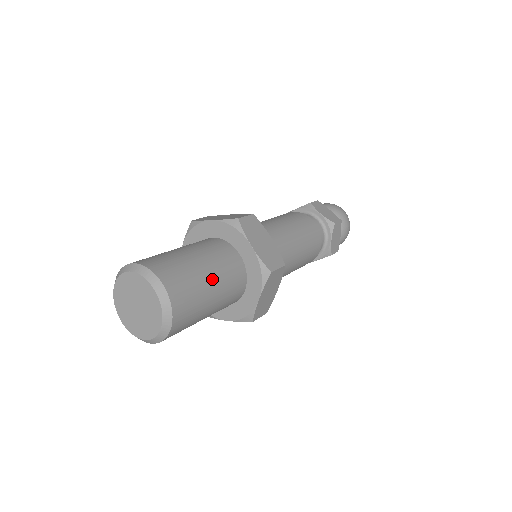
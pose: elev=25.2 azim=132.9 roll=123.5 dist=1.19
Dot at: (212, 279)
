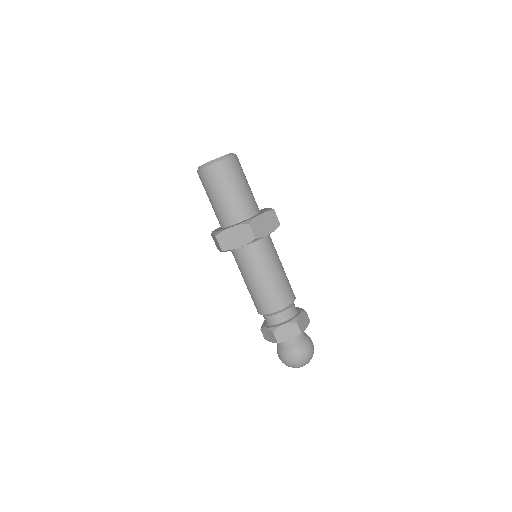
Dot at: occluded
